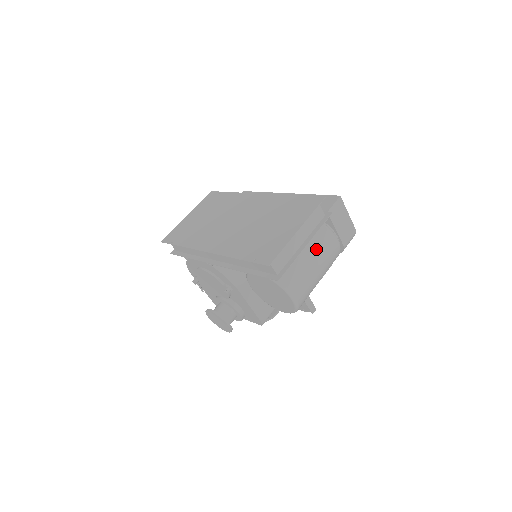
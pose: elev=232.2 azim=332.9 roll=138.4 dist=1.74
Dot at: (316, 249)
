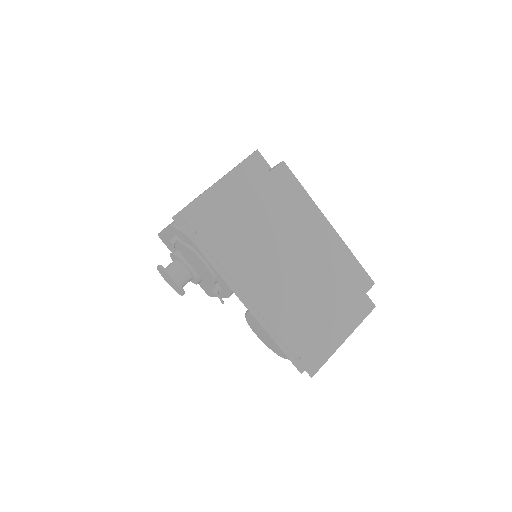
Dot at: occluded
